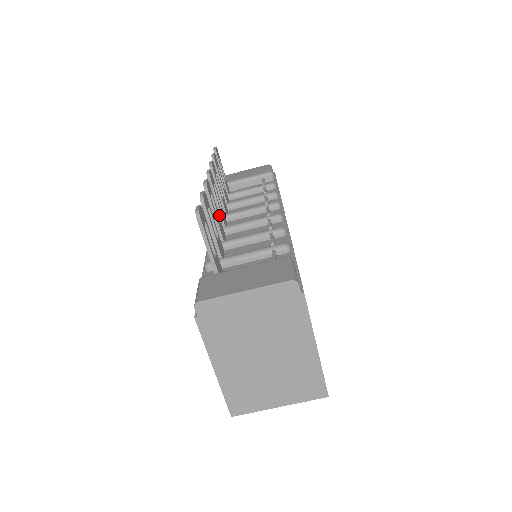
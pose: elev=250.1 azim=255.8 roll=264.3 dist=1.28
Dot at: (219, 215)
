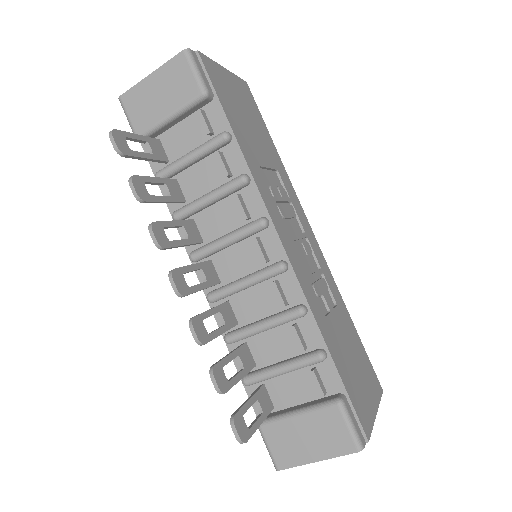
Dot at: occluded
